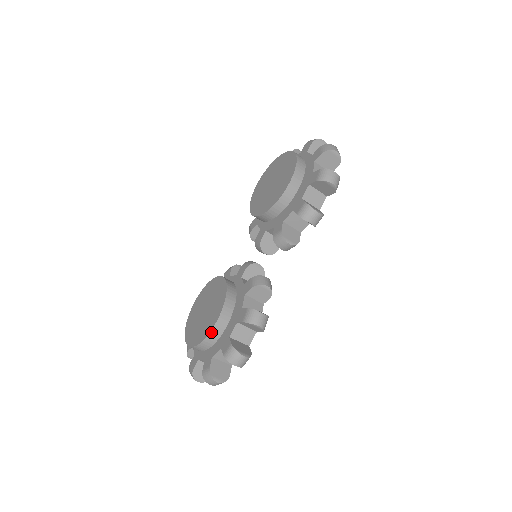
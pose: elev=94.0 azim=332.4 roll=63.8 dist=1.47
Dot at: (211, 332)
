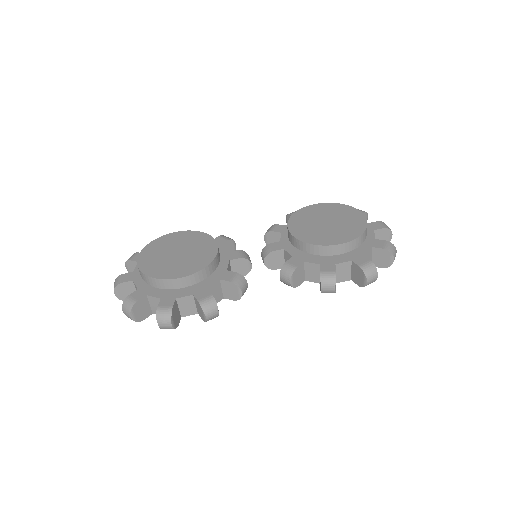
Dot at: (167, 280)
